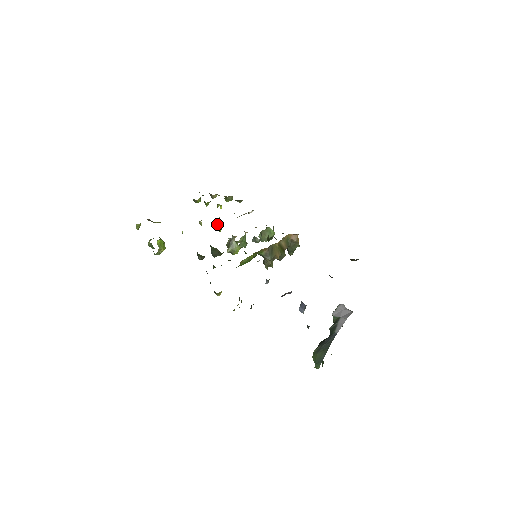
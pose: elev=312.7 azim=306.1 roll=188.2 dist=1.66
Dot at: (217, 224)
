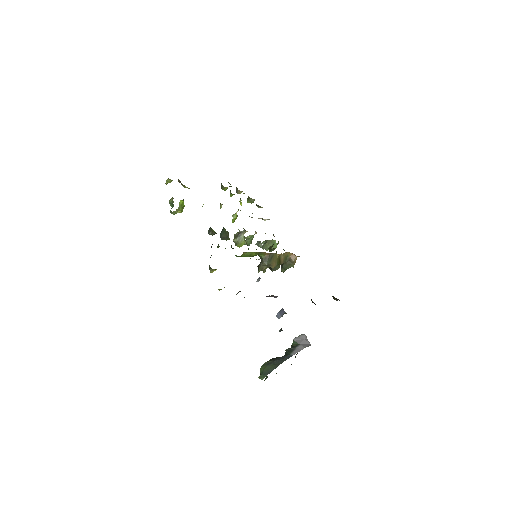
Dot at: (233, 215)
